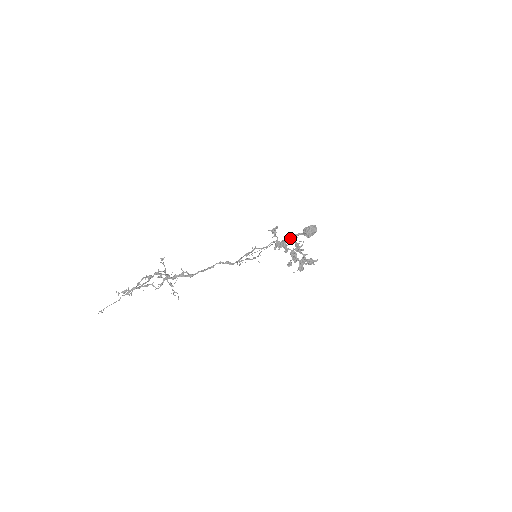
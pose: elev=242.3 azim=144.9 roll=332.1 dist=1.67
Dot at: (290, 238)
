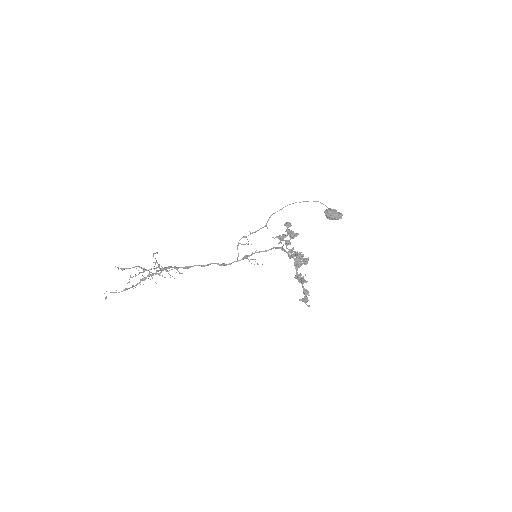
Dot at: occluded
